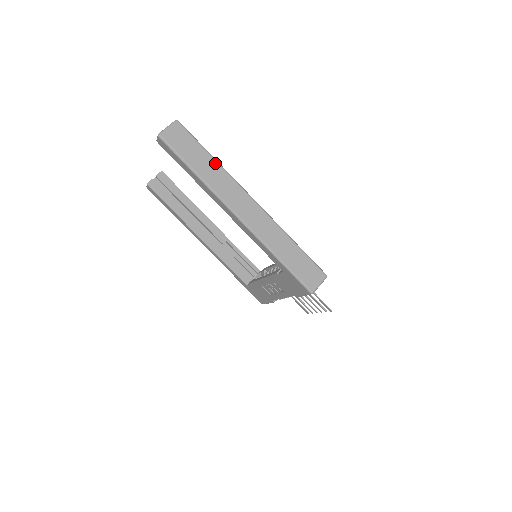
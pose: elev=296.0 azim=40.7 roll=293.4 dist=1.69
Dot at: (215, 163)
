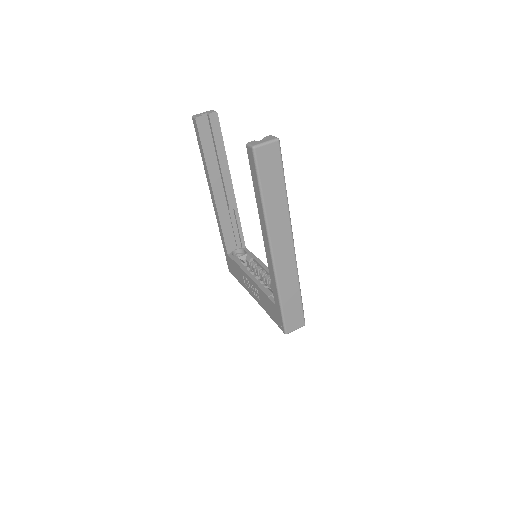
Dot at: (285, 198)
